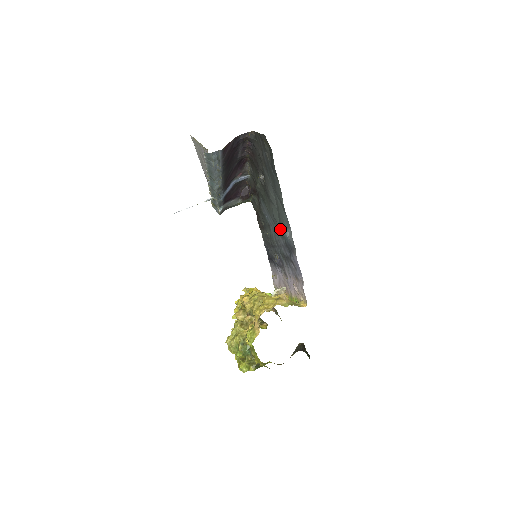
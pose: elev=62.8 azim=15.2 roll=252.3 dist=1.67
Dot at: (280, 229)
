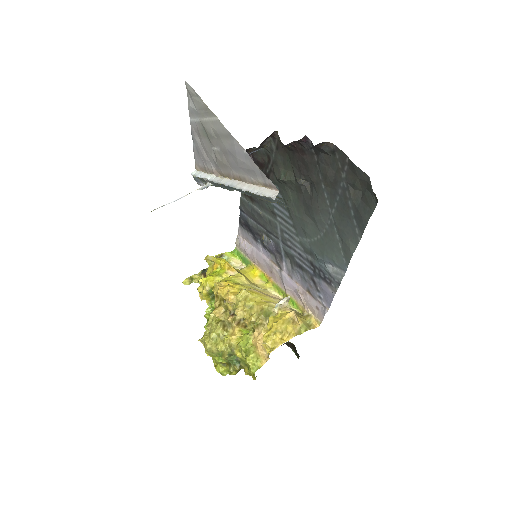
Dot at: (311, 248)
